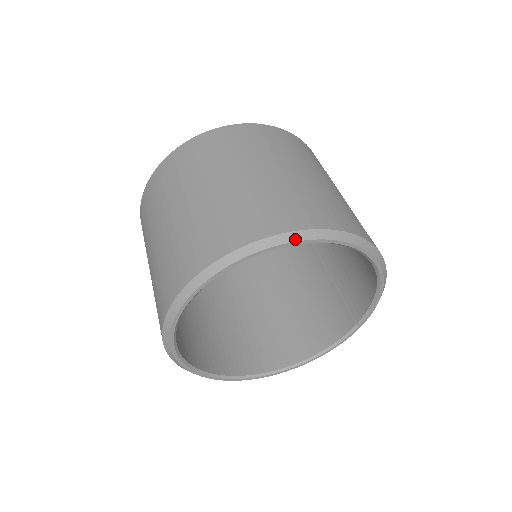
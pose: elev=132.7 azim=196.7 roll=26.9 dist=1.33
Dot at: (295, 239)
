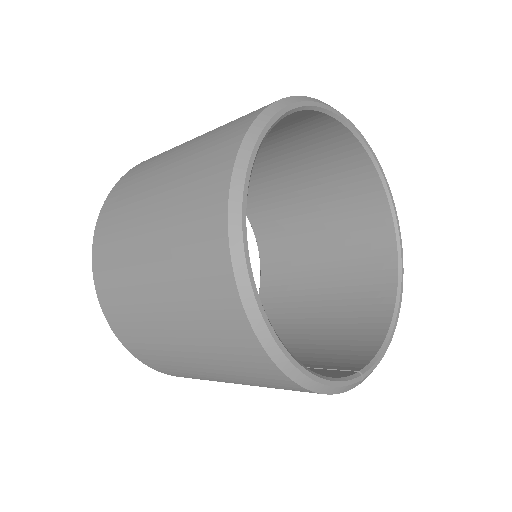
Dot at: (388, 186)
